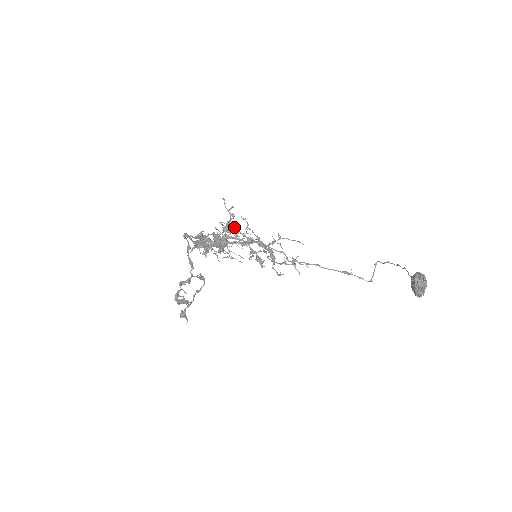
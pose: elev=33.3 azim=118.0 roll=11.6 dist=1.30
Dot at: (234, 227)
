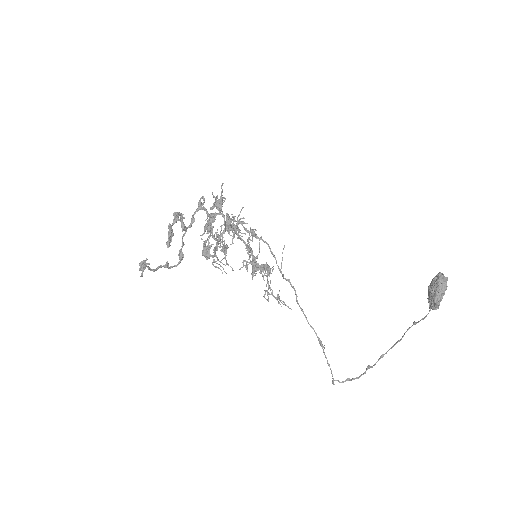
Dot at: (226, 251)
